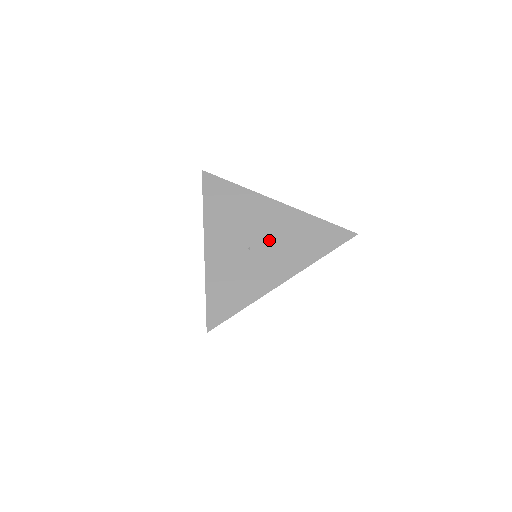
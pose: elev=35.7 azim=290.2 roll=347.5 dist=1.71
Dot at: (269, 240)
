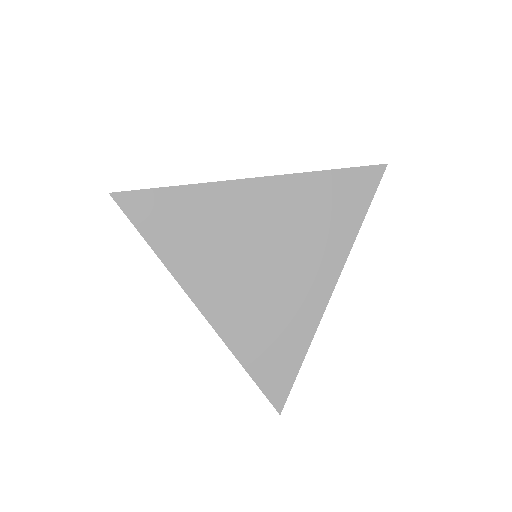
Dot at: occluded
